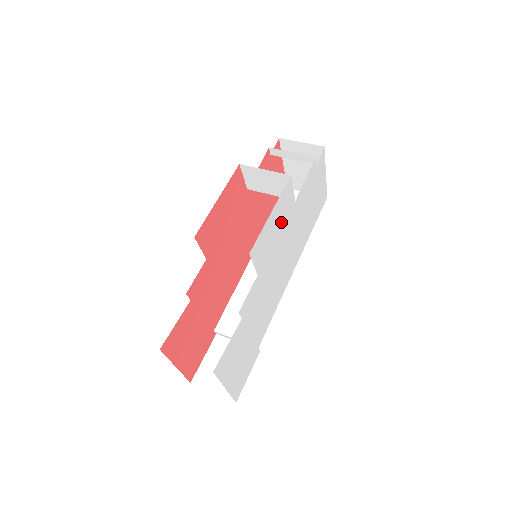
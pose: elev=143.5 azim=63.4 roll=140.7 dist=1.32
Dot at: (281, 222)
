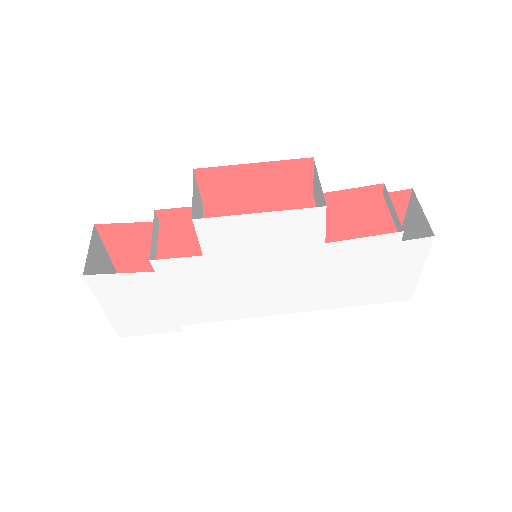
Dot at: (280, 241)
